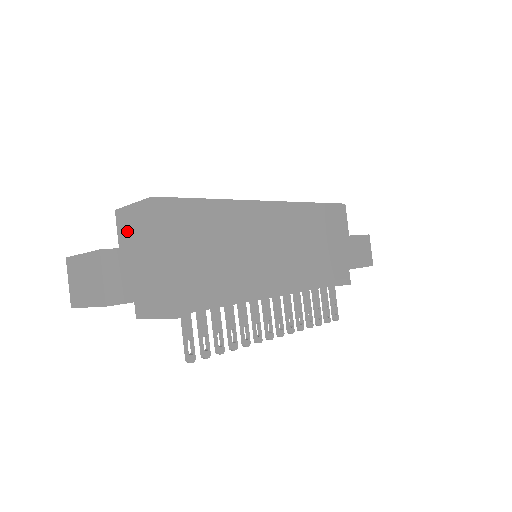
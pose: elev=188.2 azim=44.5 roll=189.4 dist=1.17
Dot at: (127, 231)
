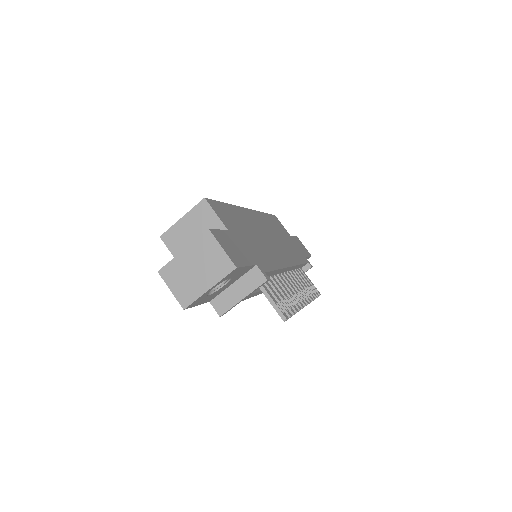
Dot at: (184, 243)
